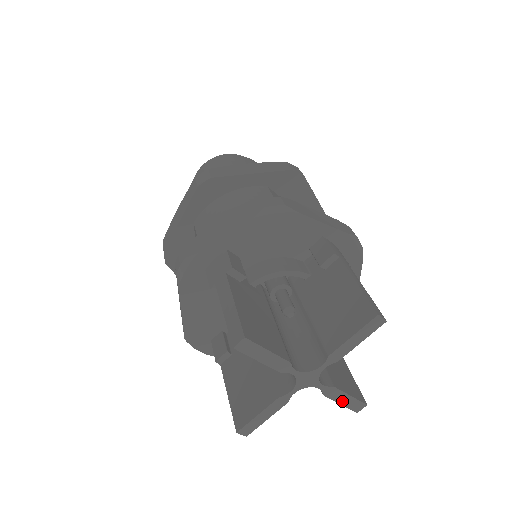
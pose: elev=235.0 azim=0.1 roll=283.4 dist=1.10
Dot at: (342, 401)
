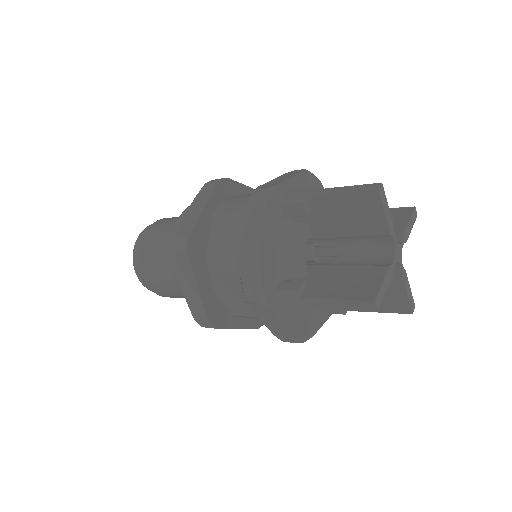
Dot at: (408, 293)
